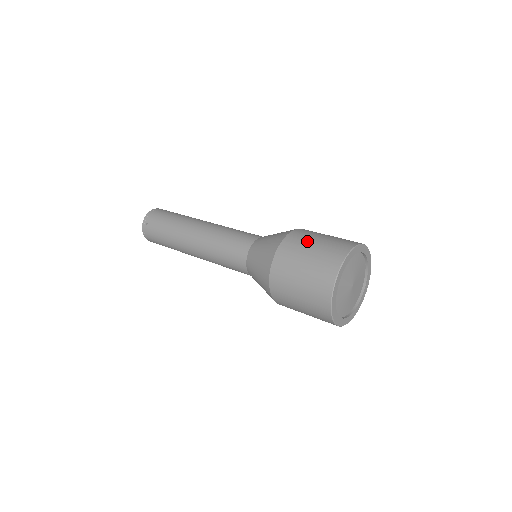
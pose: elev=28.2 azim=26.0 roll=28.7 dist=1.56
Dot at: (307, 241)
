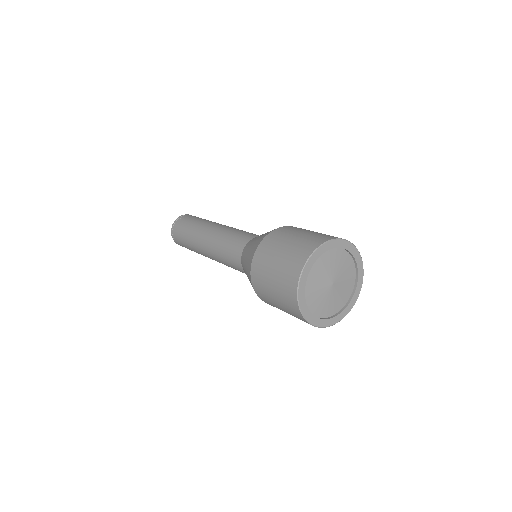
Dot at: occluded
